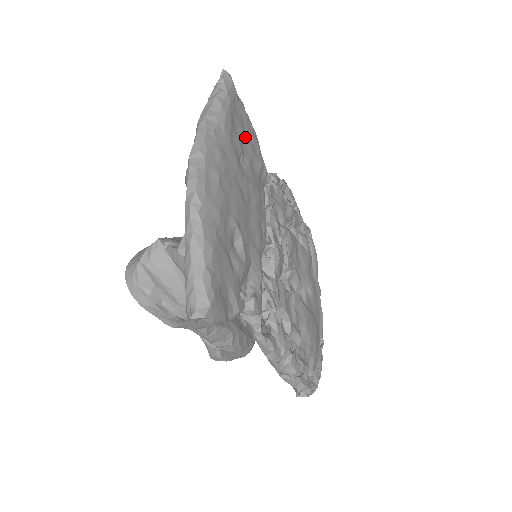
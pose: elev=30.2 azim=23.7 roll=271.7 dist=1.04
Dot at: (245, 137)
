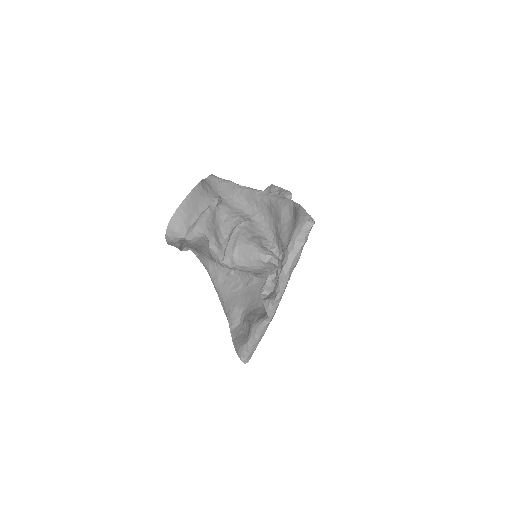
Dot at: occluded
